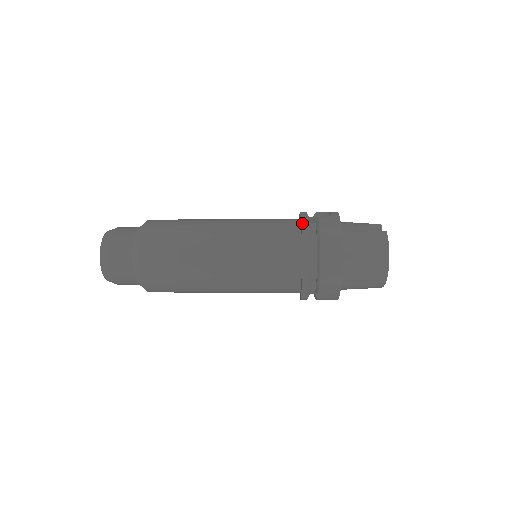
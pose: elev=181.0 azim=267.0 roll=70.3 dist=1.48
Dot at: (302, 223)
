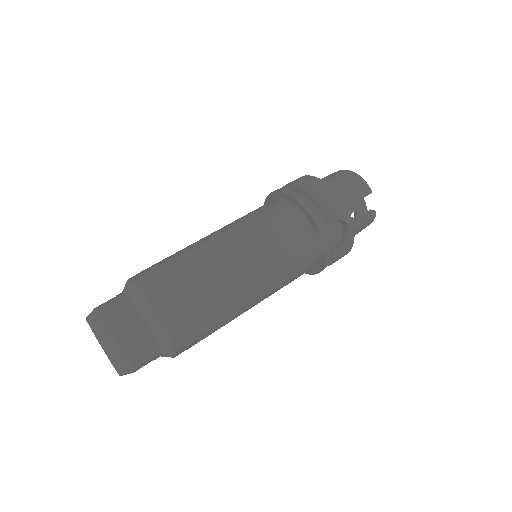
Dot at: (326, 263)
